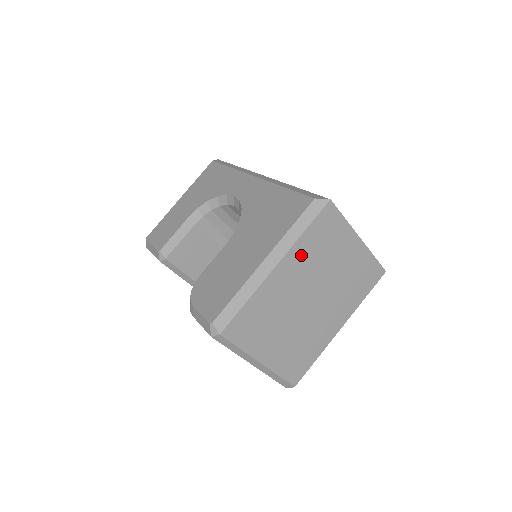
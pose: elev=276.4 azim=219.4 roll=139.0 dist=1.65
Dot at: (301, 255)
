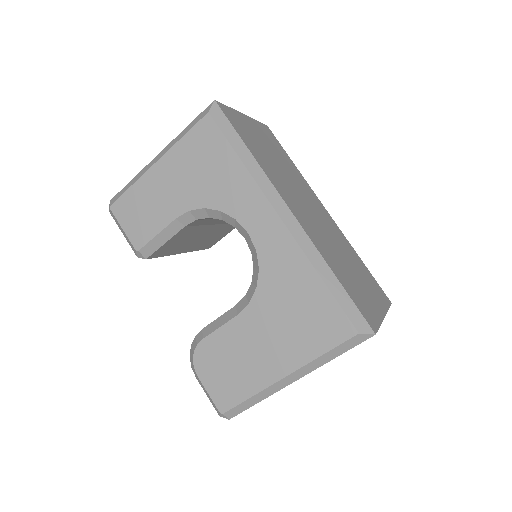
Dot at: occluded
